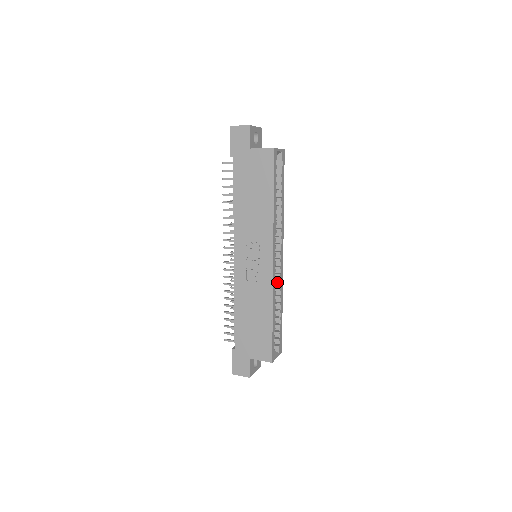
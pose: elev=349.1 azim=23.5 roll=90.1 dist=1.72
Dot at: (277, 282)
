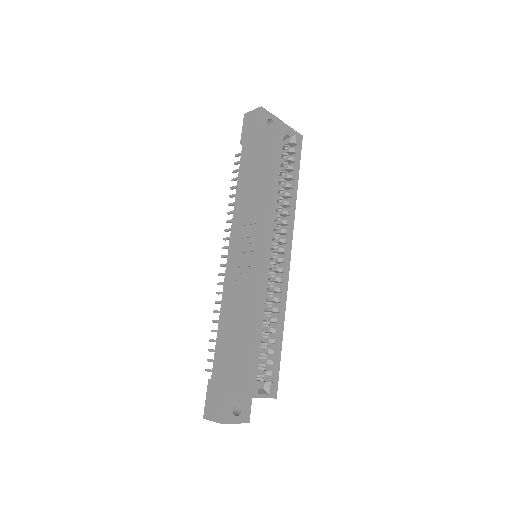
Dot at: (276, 288)
